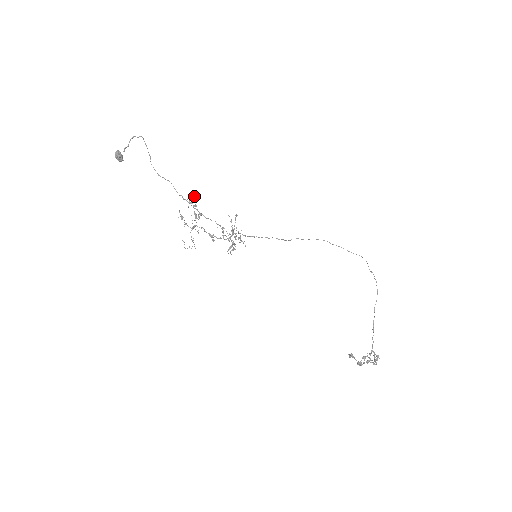
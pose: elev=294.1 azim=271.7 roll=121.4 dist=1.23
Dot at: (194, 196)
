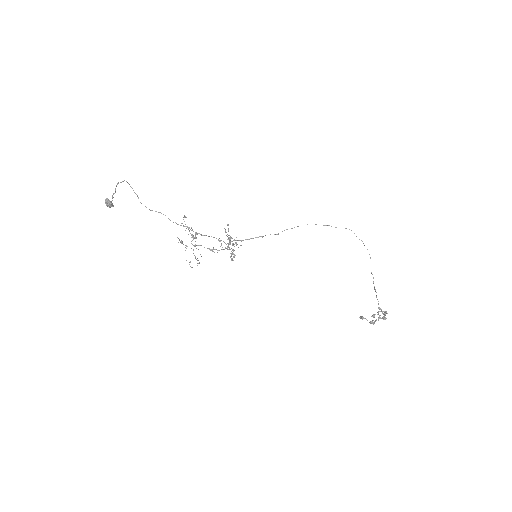
Dot at: occluded
